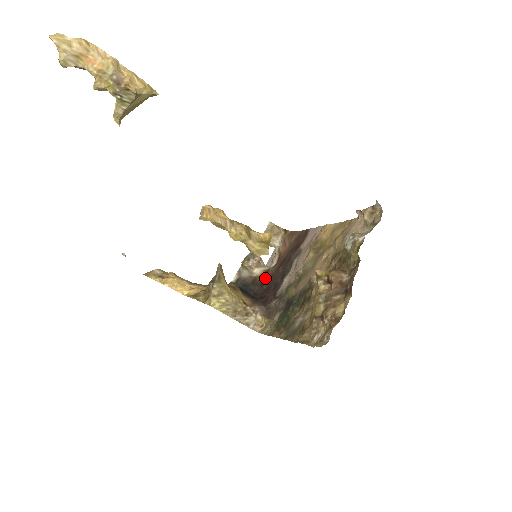
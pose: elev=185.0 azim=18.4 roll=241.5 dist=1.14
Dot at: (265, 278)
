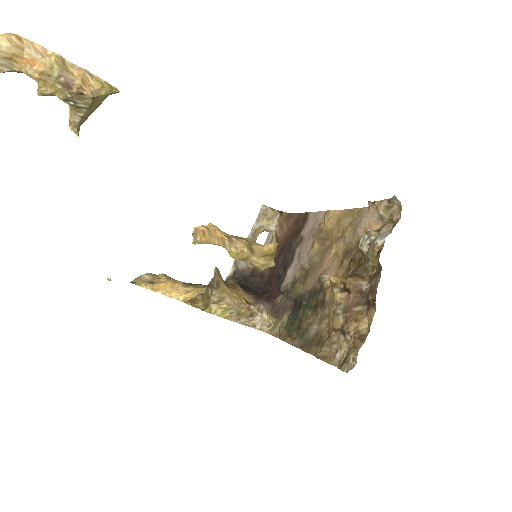
Dot at: occluded
